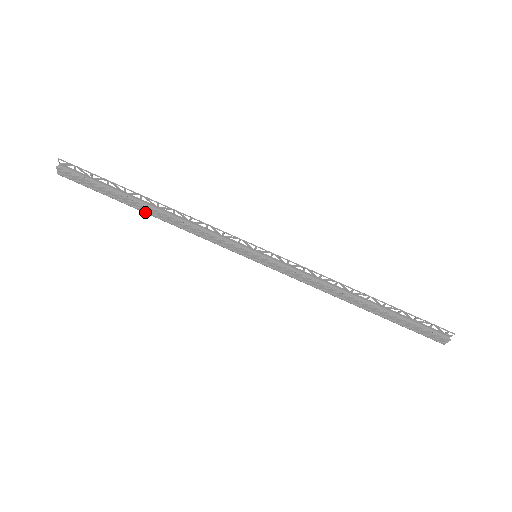
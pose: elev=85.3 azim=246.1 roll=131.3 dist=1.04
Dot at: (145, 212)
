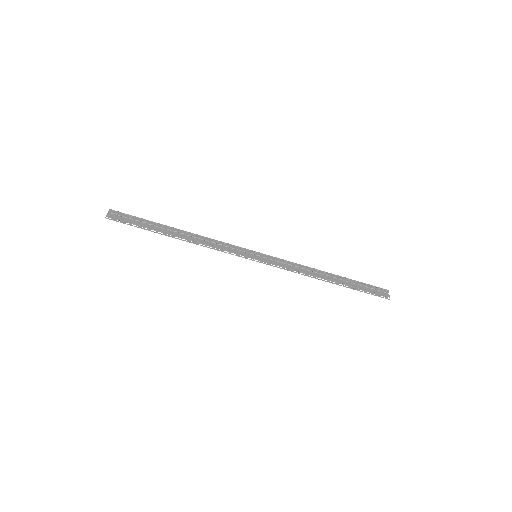
Dot at: (176, 232)
